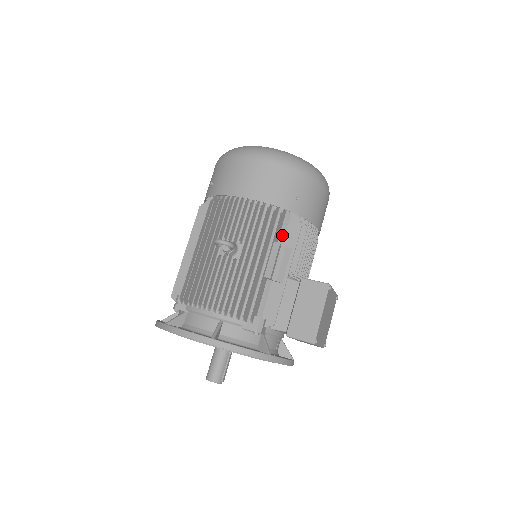
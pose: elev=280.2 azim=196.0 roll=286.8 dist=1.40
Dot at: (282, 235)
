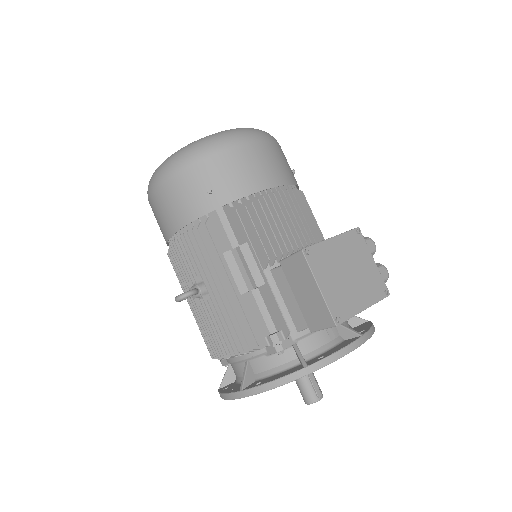
Dot at: (231, 236)
